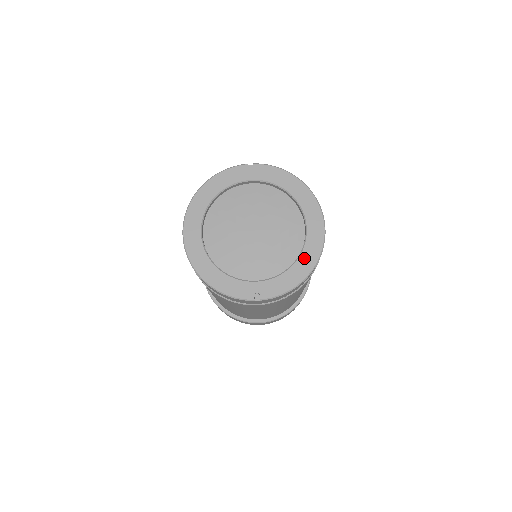
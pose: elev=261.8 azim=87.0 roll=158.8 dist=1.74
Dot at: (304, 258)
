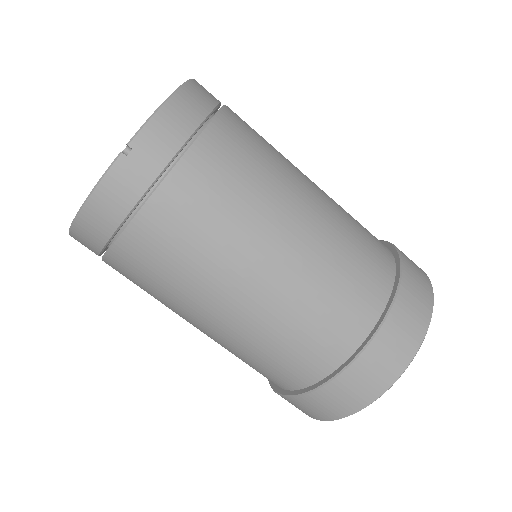
Dot at: occluded
